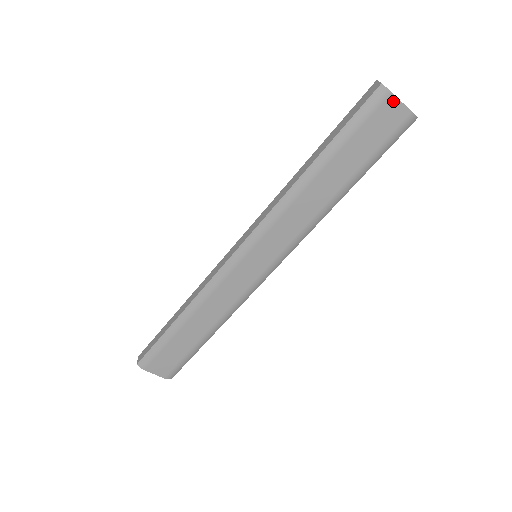
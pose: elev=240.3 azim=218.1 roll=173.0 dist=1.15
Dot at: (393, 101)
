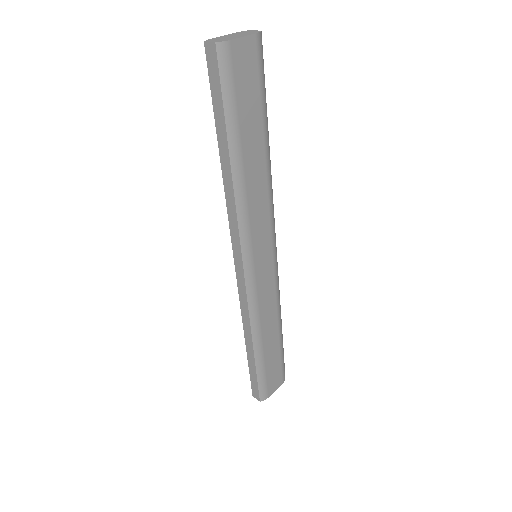
Dot at: (237, 45)
